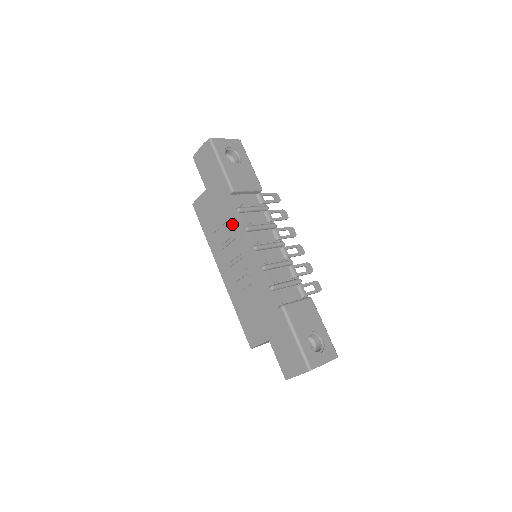
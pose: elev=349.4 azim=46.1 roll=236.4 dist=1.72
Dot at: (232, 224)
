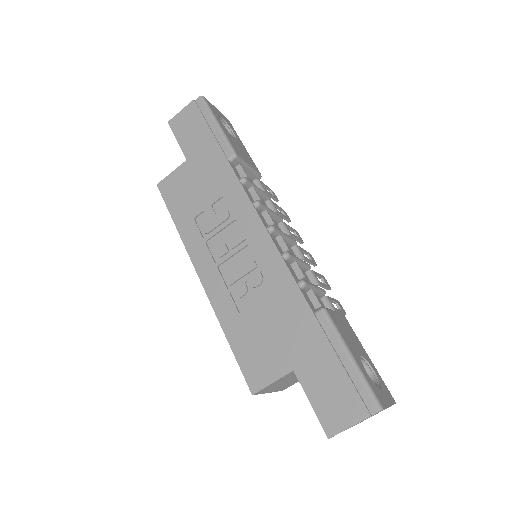
Dot at: (232, 199)
